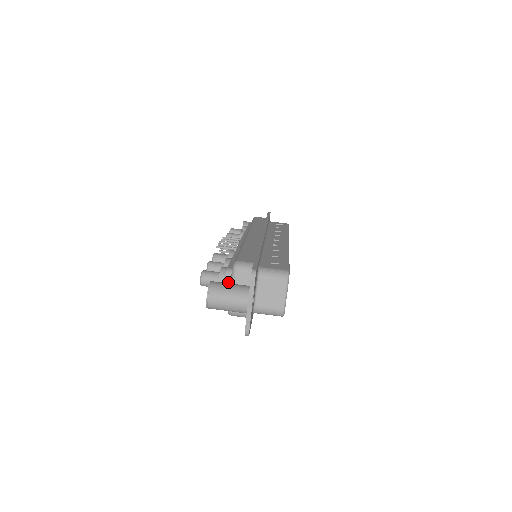
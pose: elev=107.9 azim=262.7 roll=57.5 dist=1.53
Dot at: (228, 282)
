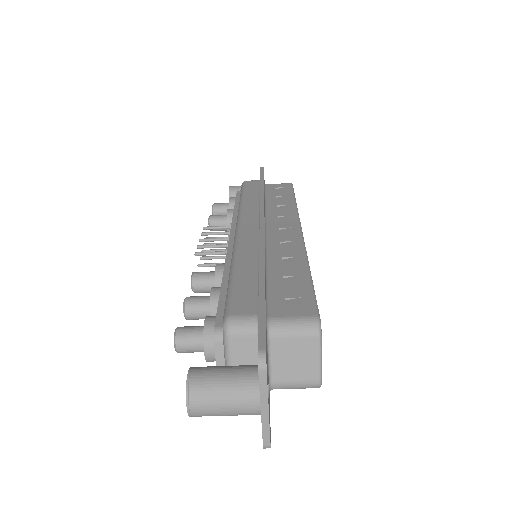
Dot at: (220, 351)
